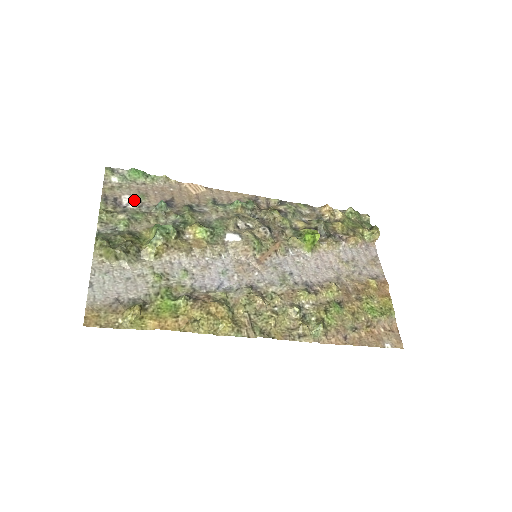
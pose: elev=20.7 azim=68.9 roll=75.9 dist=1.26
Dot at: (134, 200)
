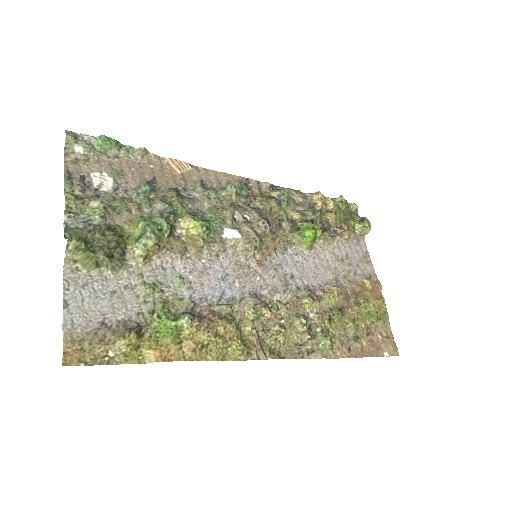
Dot at: (107, 180)
